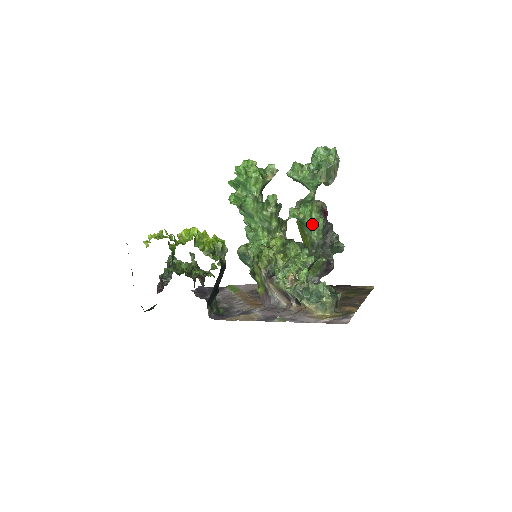
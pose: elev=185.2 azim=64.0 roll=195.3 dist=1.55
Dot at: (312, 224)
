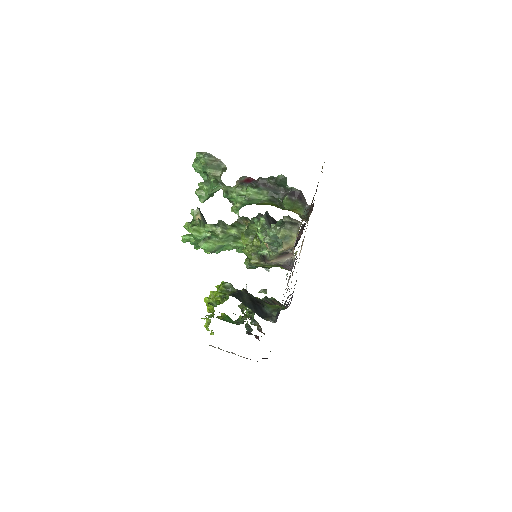
Dot at: (249, 198)
